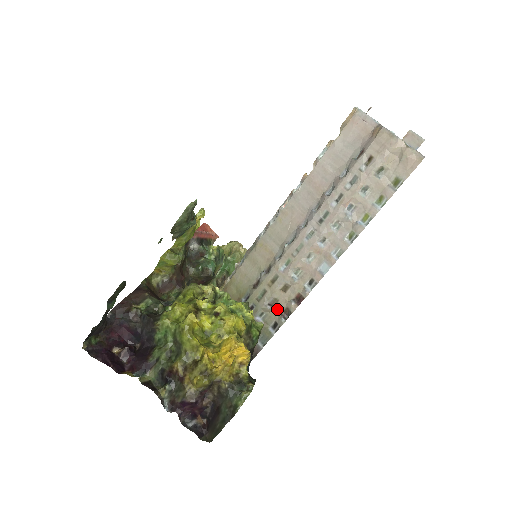
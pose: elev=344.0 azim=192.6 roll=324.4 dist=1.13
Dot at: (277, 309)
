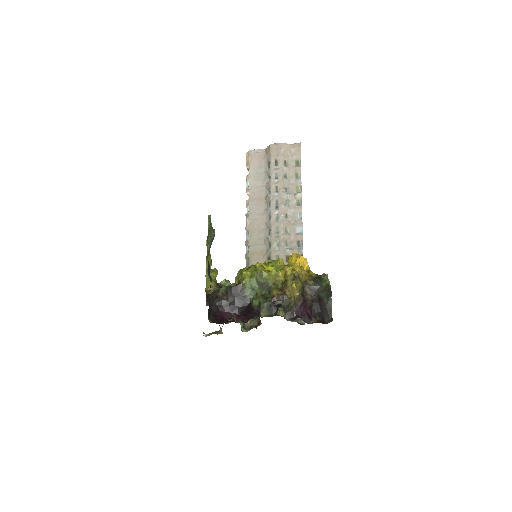
Dot at: occluded
